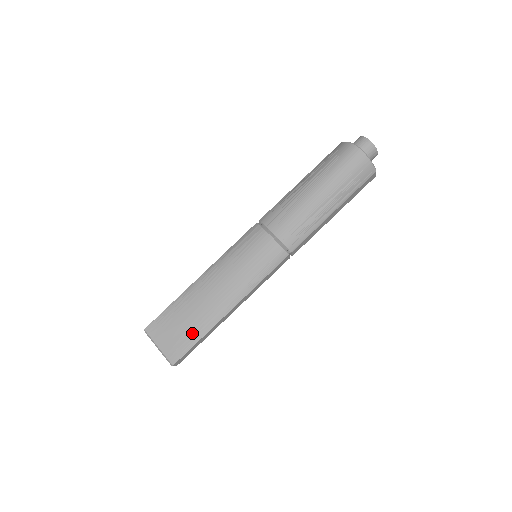
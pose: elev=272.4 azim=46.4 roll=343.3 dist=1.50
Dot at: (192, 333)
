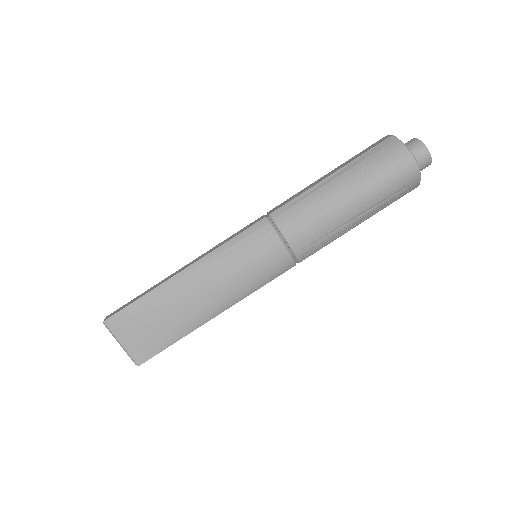
Dot at: (166, 336)
